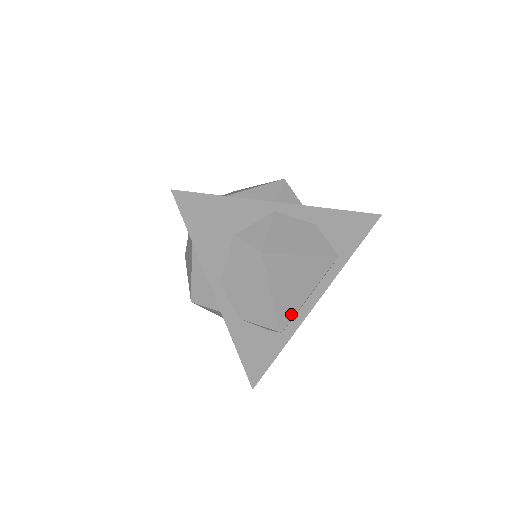
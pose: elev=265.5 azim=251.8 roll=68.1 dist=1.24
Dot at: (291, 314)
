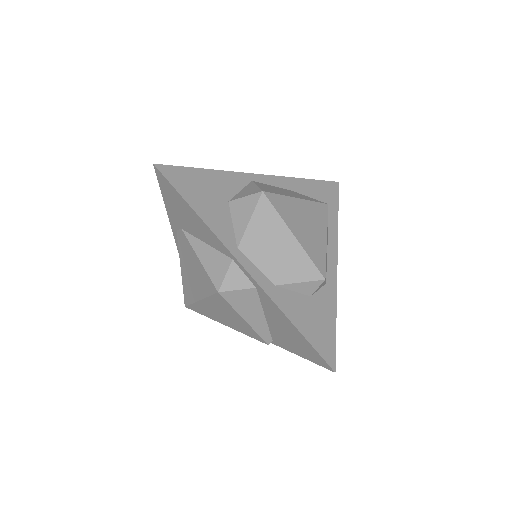
Dot at: (322, 259)
